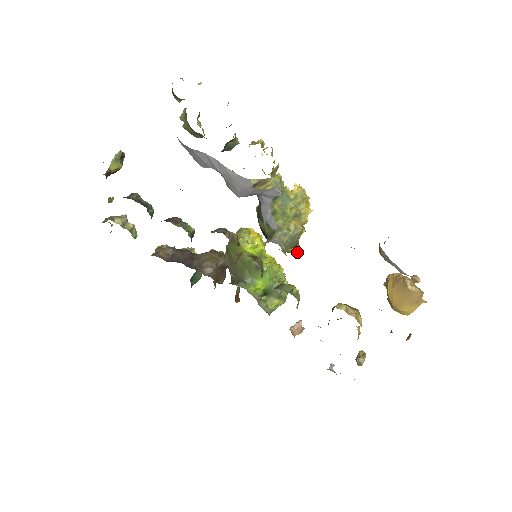
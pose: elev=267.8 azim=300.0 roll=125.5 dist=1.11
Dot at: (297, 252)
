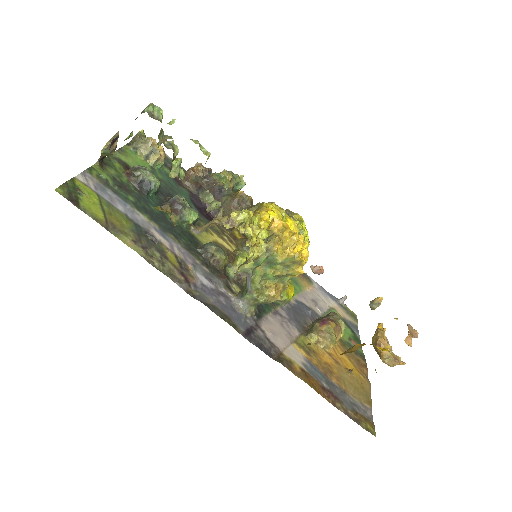
Dot at: occluded
